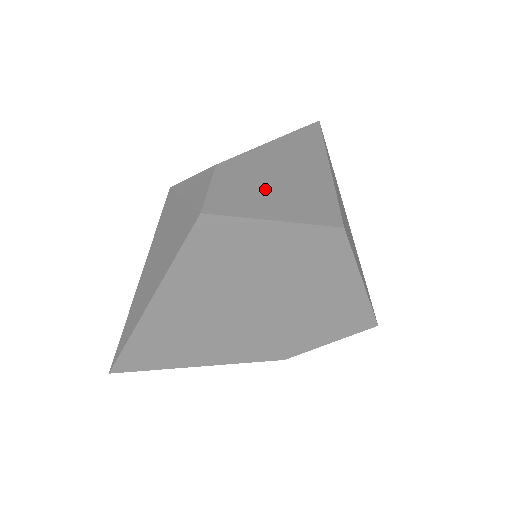
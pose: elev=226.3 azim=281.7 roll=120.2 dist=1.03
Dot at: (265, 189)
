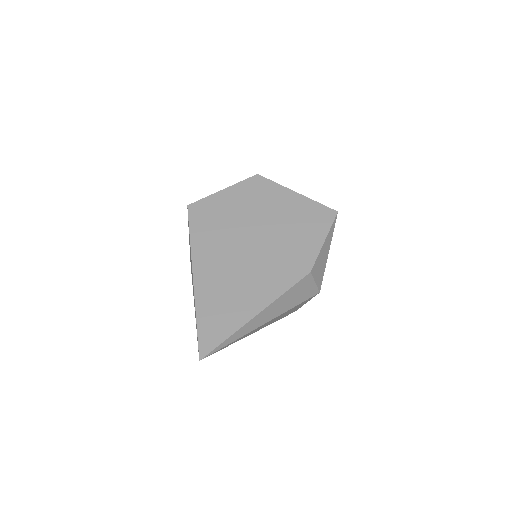
Dot at: occluded
